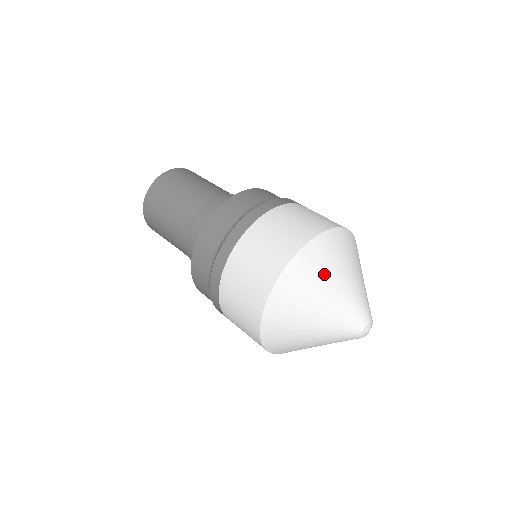
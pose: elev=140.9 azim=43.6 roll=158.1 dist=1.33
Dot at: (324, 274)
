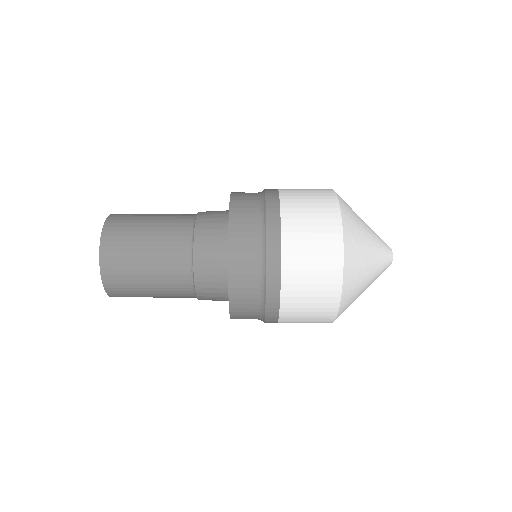
Dot at: occluded
